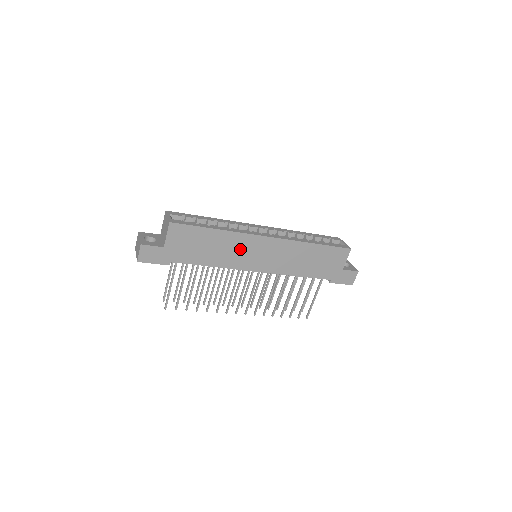
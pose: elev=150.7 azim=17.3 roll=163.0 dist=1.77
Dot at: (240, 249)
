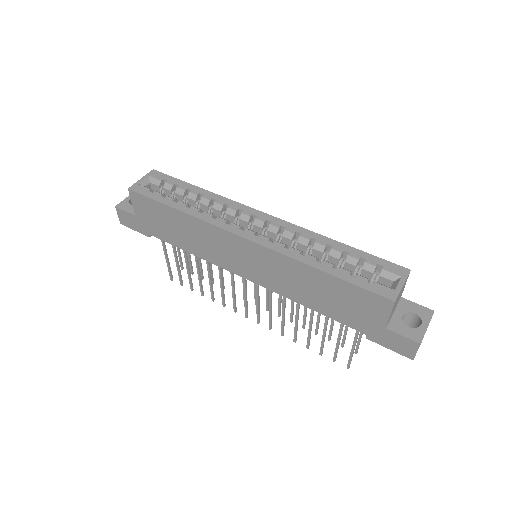
Dot at: (214, 243)
